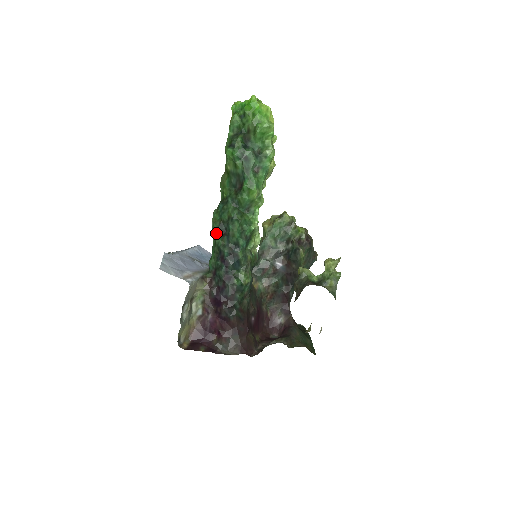
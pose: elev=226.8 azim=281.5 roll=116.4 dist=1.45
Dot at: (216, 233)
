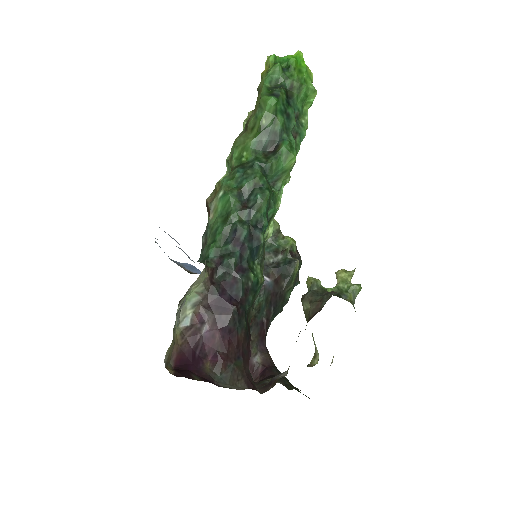
Dot at: (231, 204)
